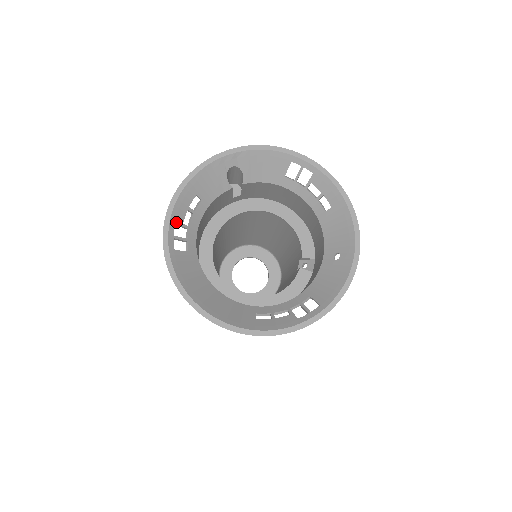
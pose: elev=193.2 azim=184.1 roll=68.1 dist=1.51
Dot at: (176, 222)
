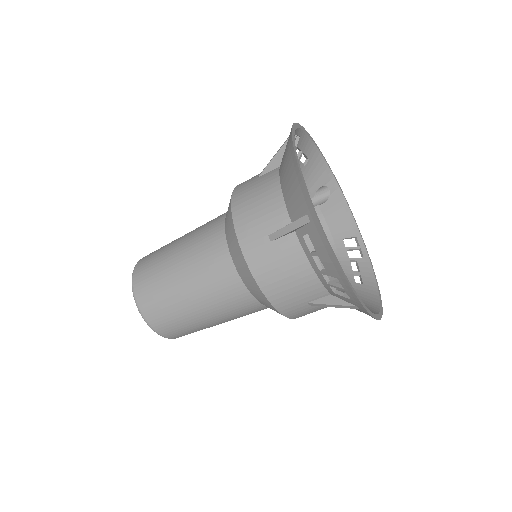
Dot at: (300, 138)
